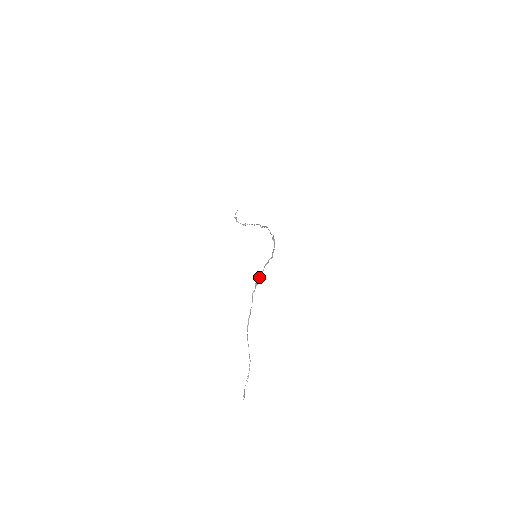
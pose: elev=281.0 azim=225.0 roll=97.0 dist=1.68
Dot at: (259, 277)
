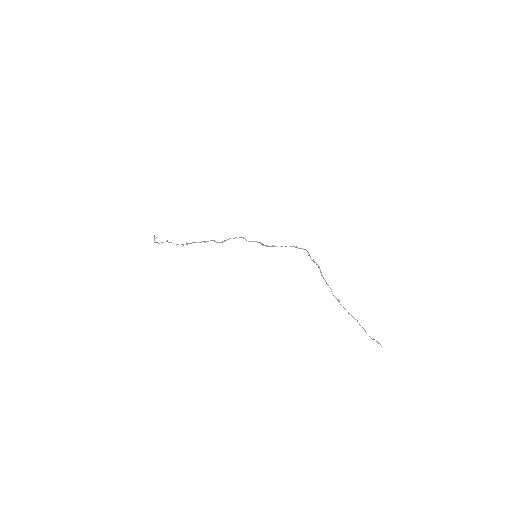
Dot at: (310, 256)
